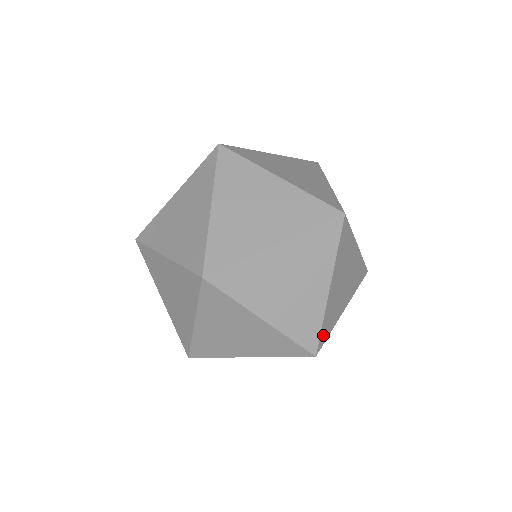
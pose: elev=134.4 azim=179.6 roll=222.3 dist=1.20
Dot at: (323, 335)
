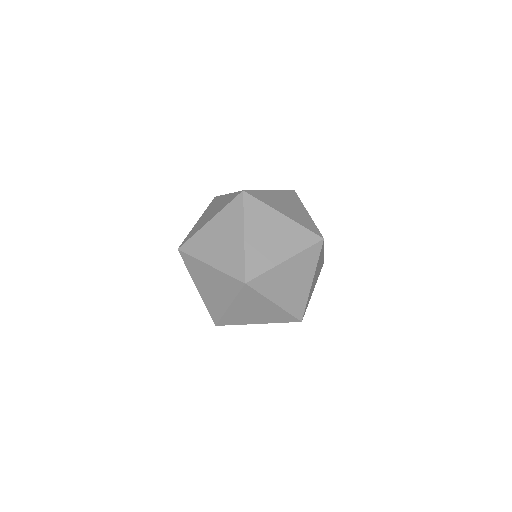
Dot at: (225, 322)
